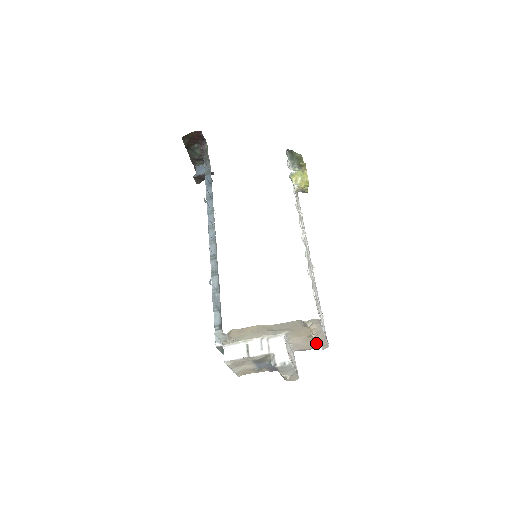
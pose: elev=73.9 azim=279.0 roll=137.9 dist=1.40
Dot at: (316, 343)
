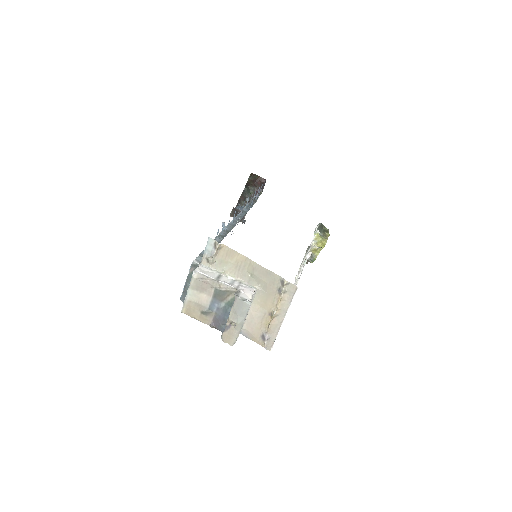
Dot at: (269, 327)
